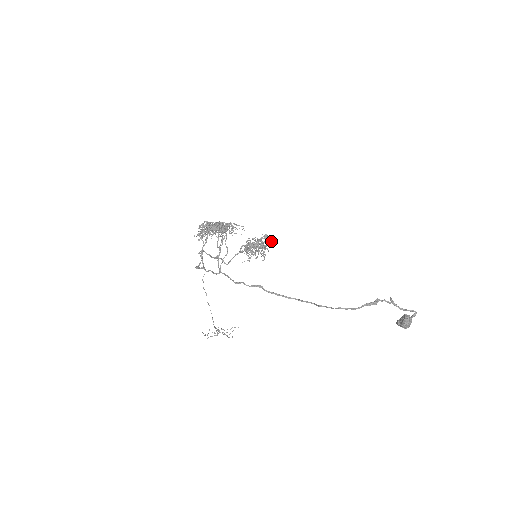
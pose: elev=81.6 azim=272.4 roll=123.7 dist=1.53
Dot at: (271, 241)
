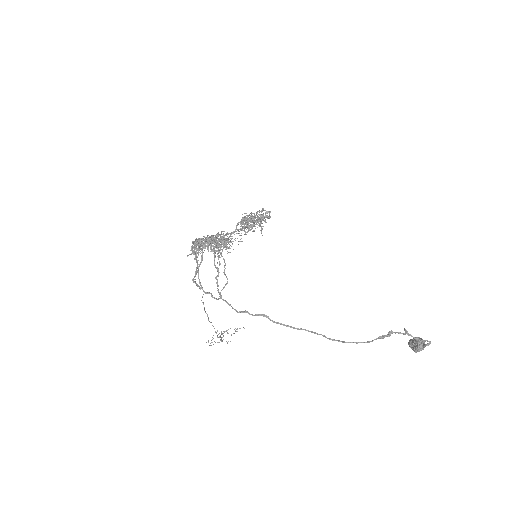
Dot at: (269, 215)
